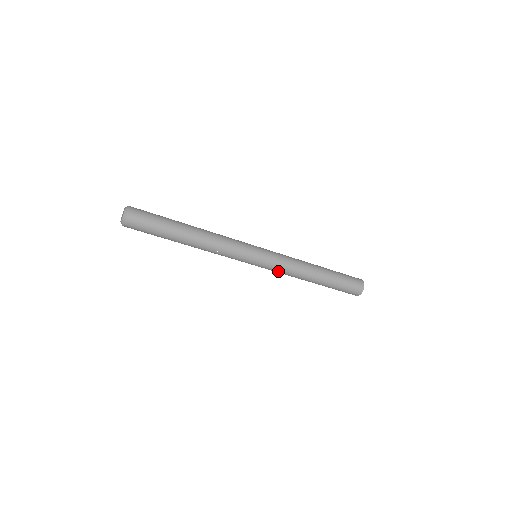
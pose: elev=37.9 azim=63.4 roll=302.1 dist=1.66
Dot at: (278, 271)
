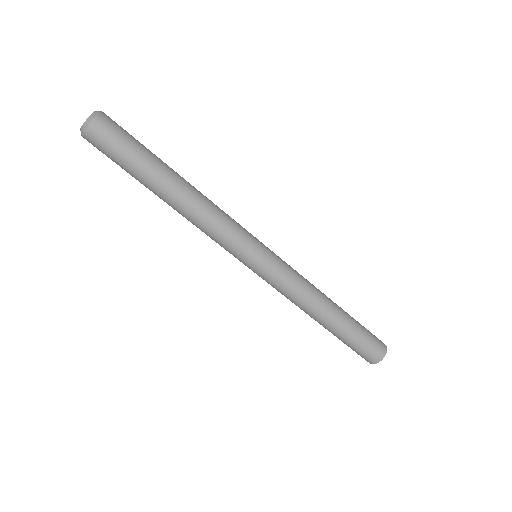
Dot at: (288, 281)
